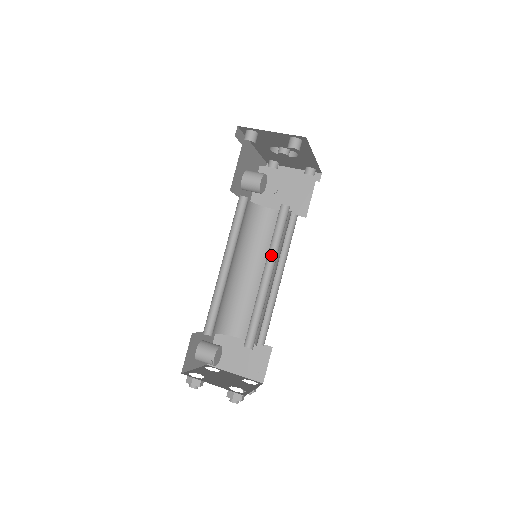
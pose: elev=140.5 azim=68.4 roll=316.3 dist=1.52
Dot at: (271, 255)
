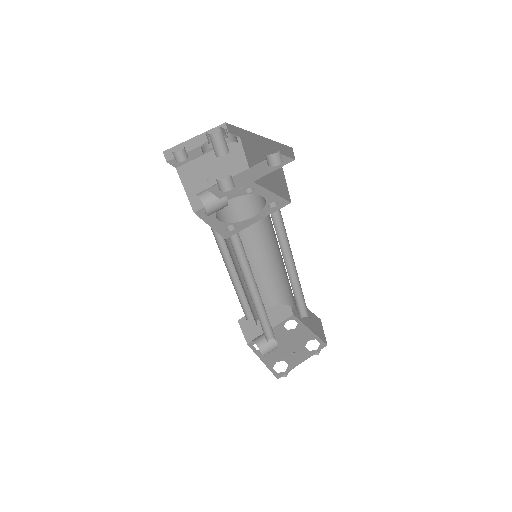
Dot at: (282, 250)
